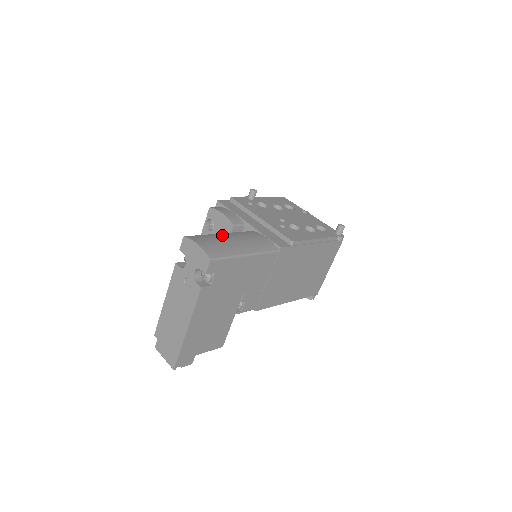
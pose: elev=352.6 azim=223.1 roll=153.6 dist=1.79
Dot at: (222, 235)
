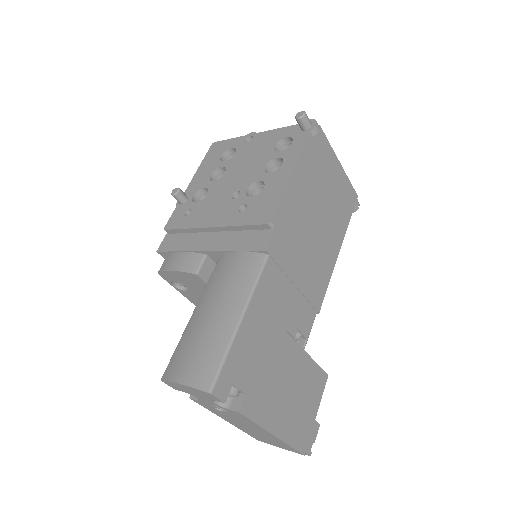
Dot at: (194, 319)
